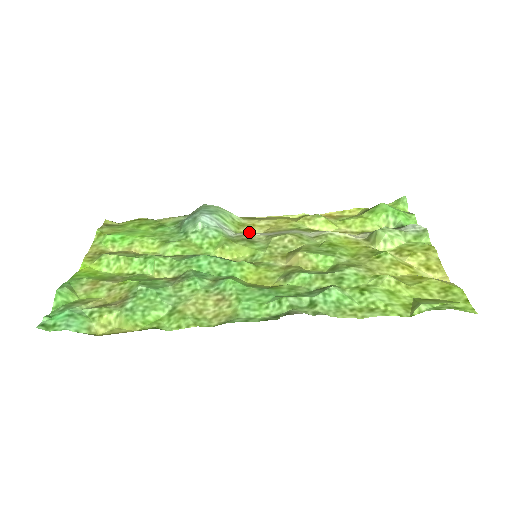
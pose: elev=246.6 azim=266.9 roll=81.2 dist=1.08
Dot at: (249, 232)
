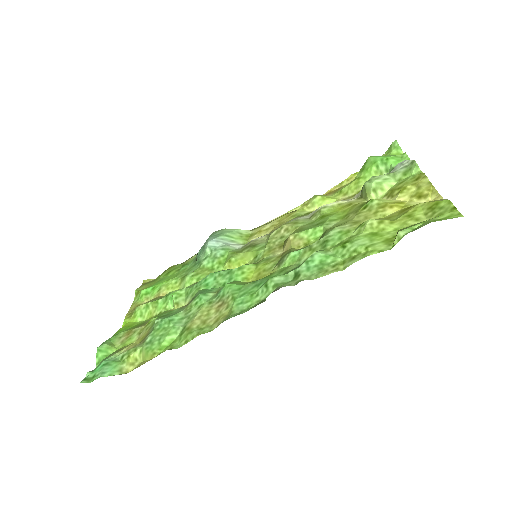
Dot at: occluded
